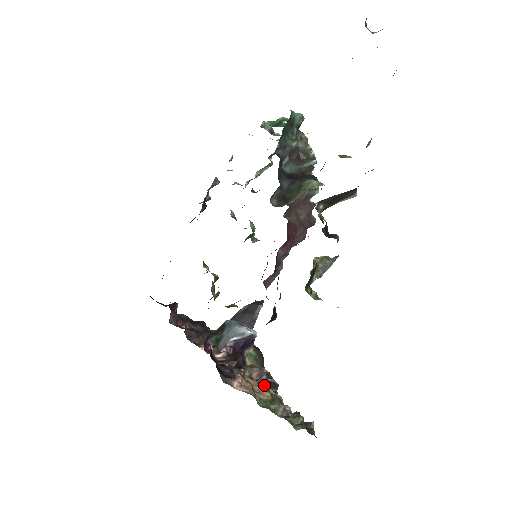
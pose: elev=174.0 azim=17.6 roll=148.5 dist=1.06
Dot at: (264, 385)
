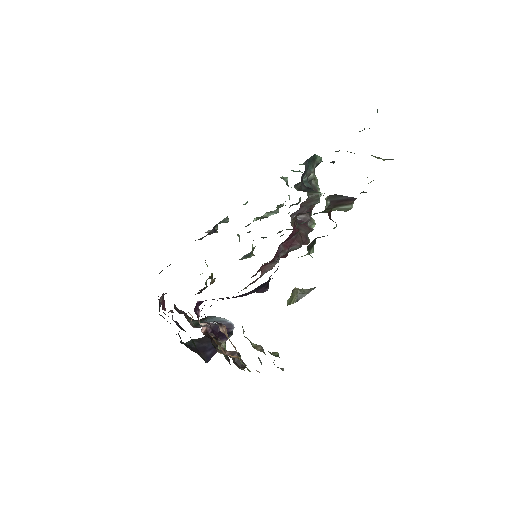
Dot at: (236, 356)
